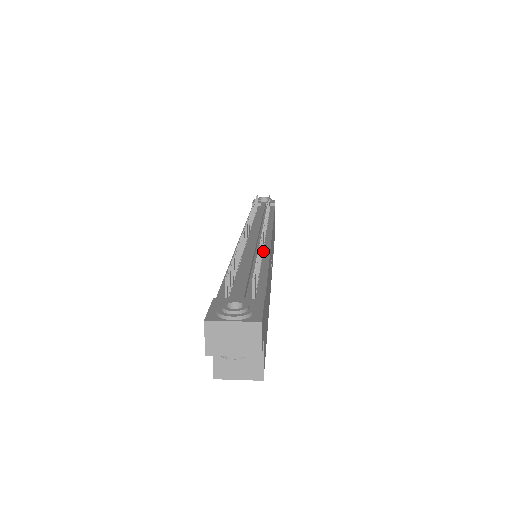
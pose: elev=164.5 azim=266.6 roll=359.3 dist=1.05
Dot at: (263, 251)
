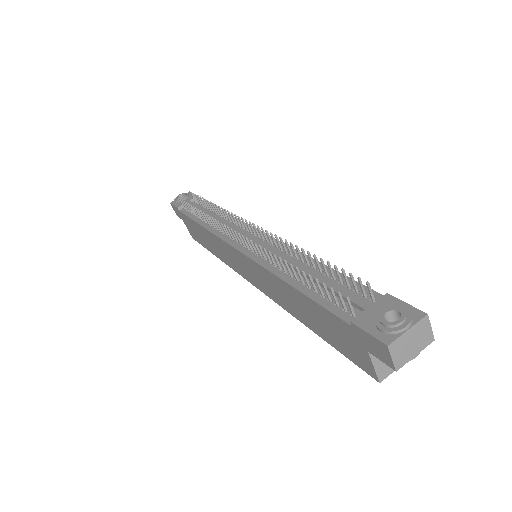
Dot at: (284, 250)
